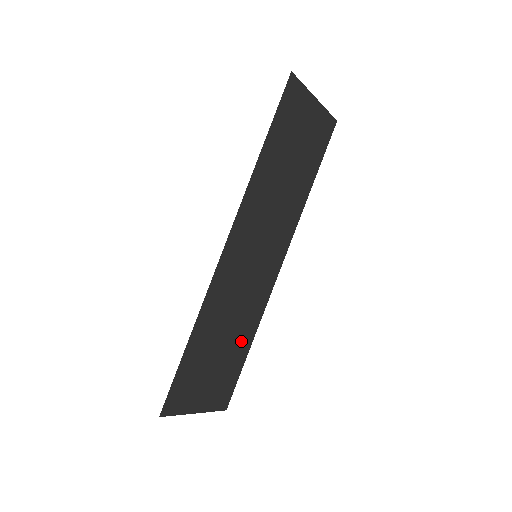
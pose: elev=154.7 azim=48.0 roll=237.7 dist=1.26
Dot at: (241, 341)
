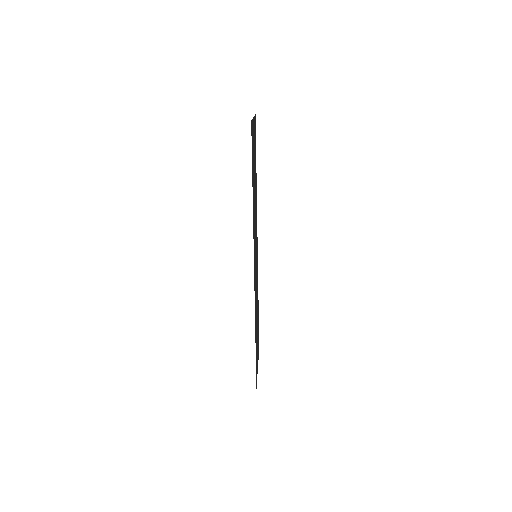
Dot at: occluded
